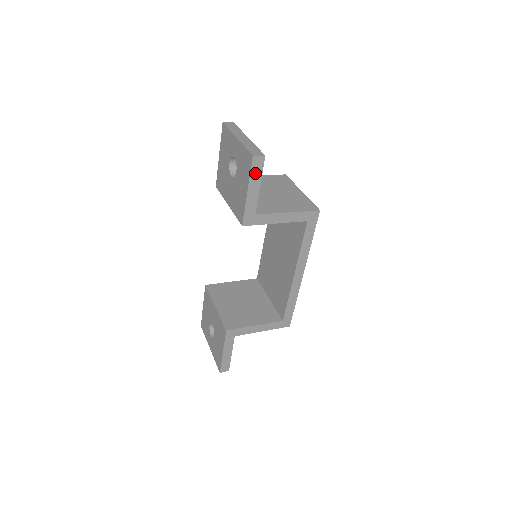
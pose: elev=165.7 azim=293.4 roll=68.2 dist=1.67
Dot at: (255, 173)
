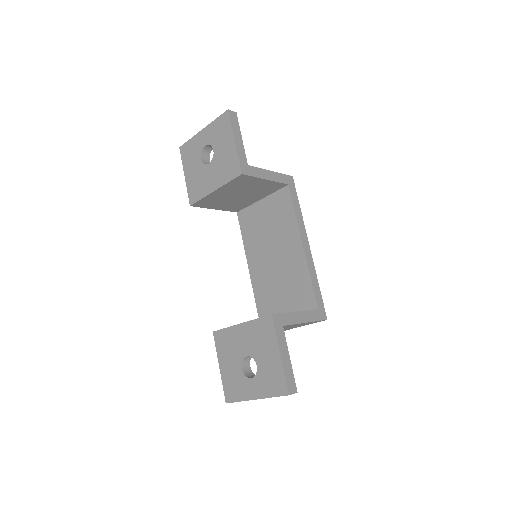
Dot at: (234, 125)
